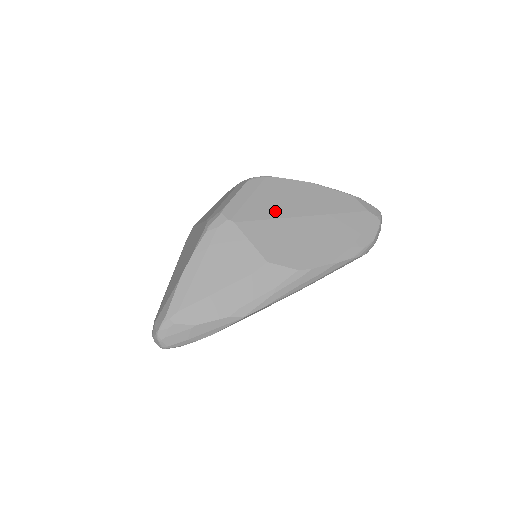
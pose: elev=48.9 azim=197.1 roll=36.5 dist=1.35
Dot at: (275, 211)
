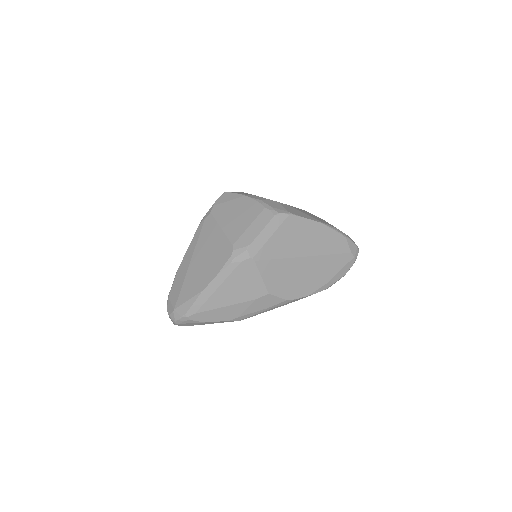
Dot at: (286, 251)
